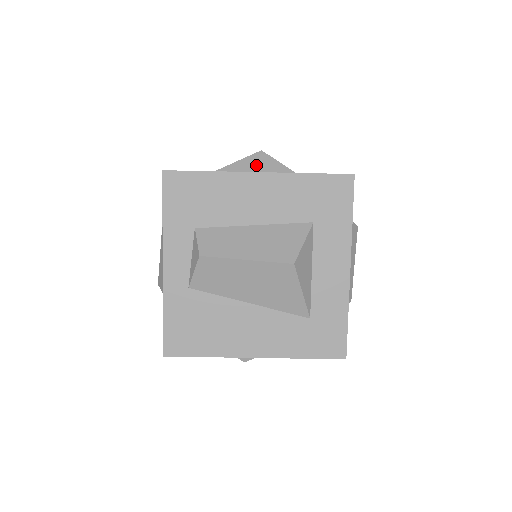
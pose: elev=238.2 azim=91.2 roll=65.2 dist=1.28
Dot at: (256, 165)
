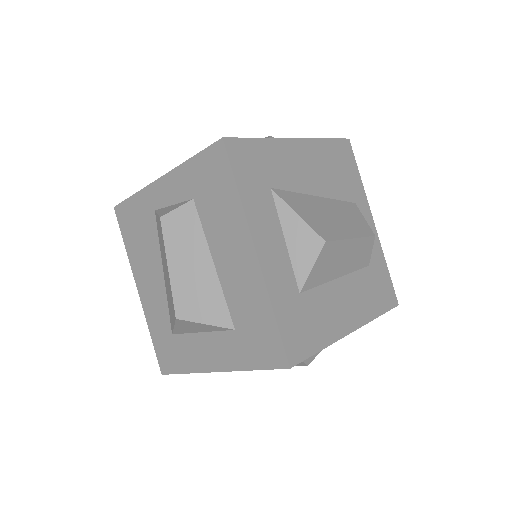
Dot at: (191, 328)
